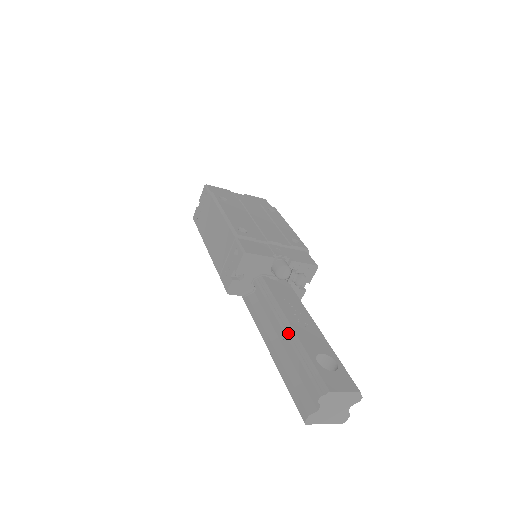
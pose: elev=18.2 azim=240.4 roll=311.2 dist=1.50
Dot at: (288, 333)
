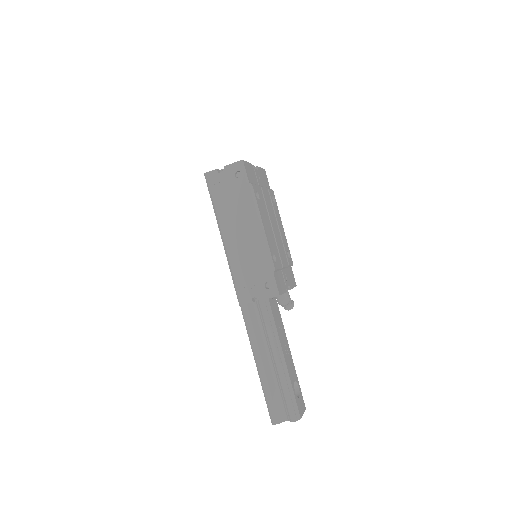
Dot at: (282, 365)
